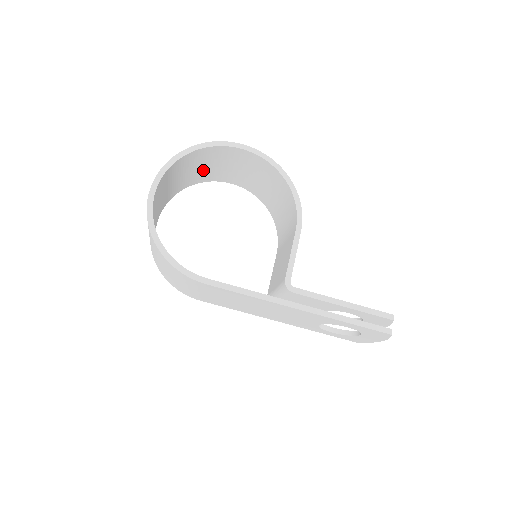
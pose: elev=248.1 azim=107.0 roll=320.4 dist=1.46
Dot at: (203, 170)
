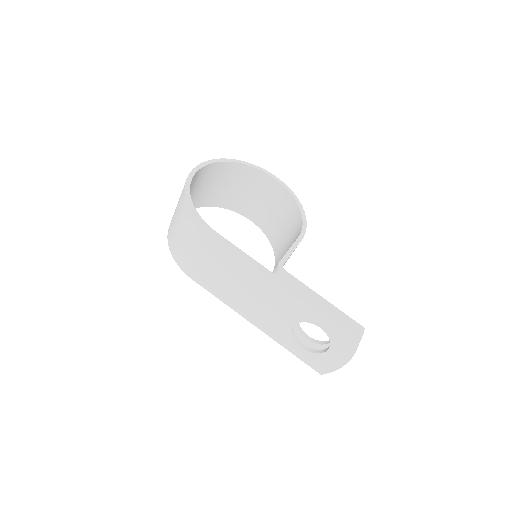
Dot at: (234, 193)
